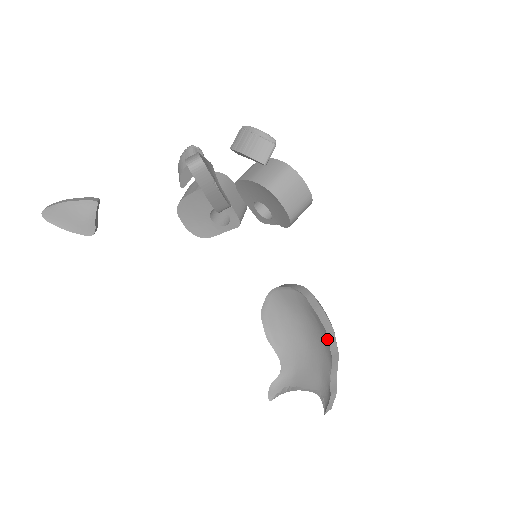
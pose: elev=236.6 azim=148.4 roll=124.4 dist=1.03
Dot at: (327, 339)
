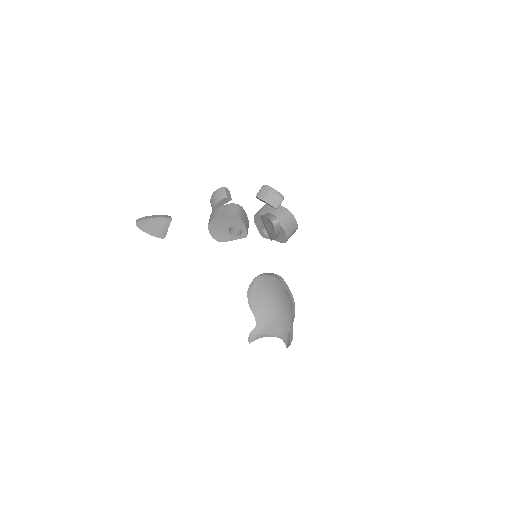
Dot at: (290, 306)
